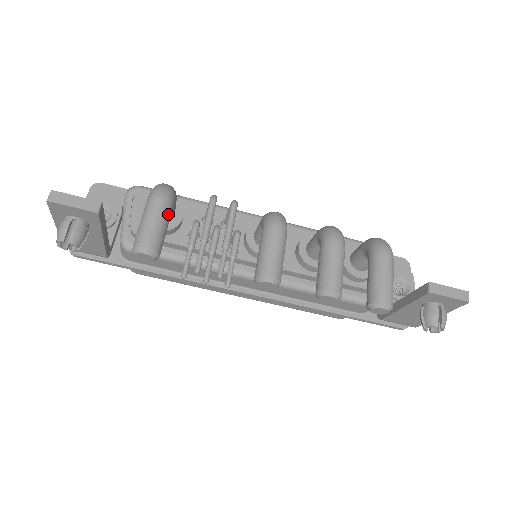
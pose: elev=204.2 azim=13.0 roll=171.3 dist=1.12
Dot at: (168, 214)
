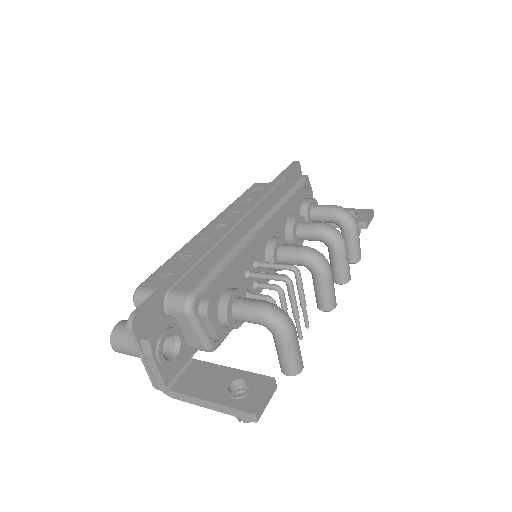
Dot at: occluded
